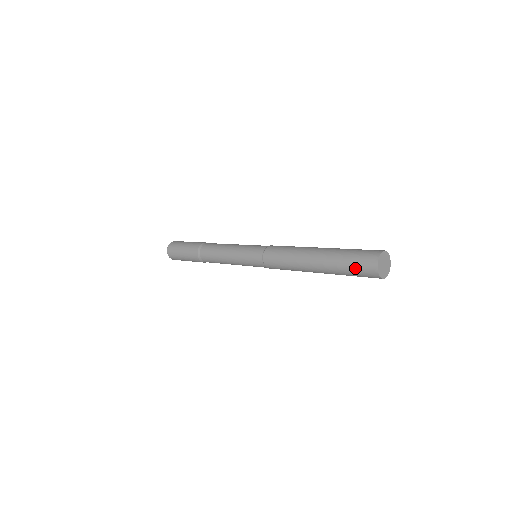
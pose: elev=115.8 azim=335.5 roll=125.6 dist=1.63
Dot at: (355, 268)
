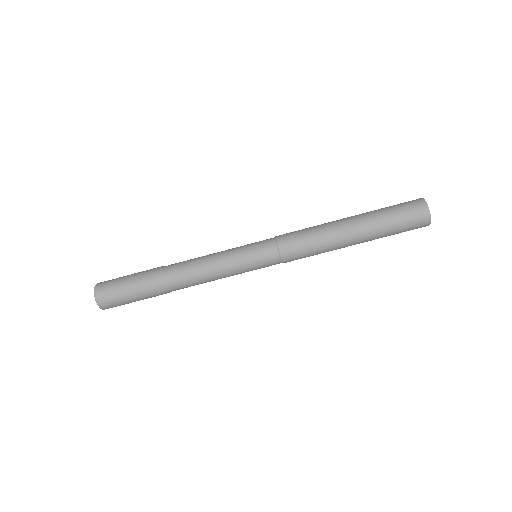
Dot at: (405, 221)
